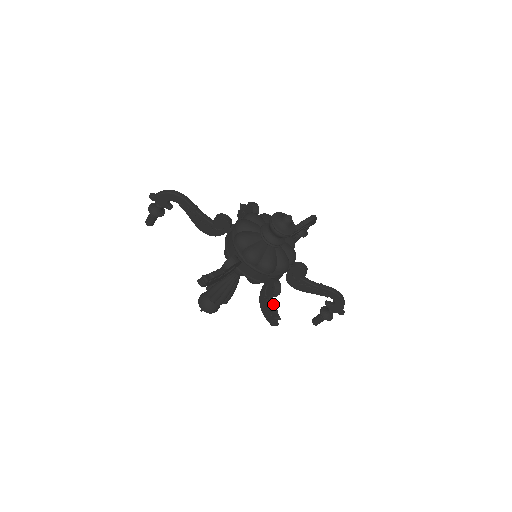
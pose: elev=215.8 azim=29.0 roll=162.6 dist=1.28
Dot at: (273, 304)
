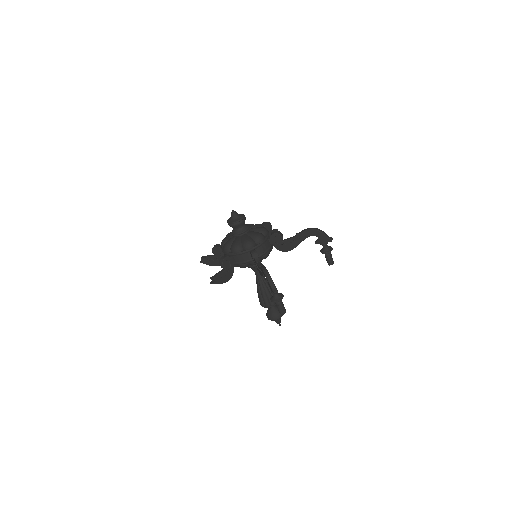
Dot at: (220, 272)
